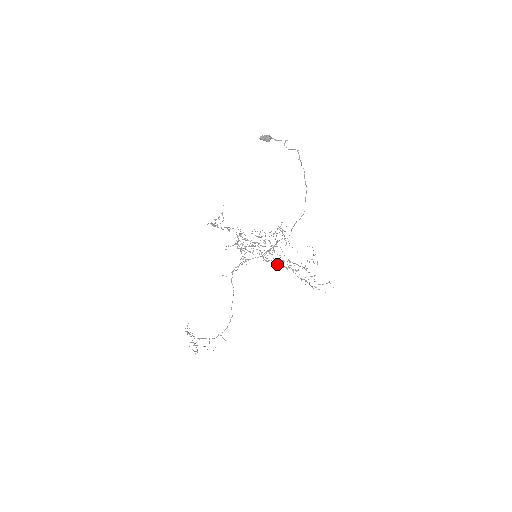
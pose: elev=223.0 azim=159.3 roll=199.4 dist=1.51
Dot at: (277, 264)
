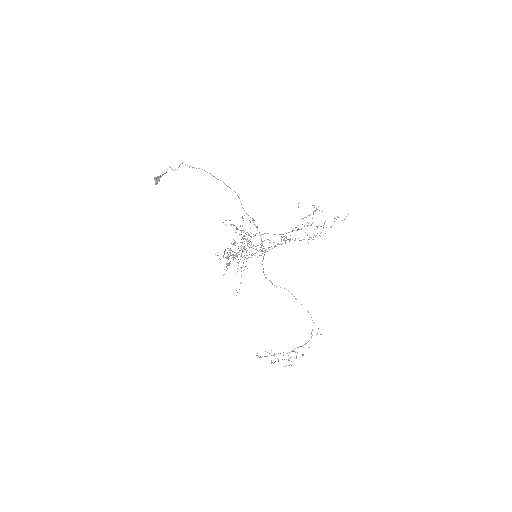
Dot at: (274, 247)
